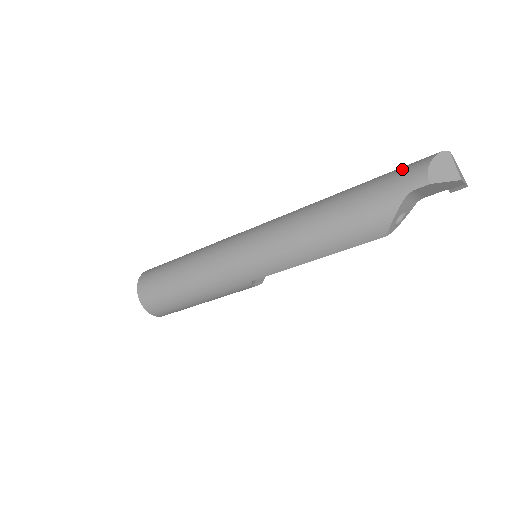
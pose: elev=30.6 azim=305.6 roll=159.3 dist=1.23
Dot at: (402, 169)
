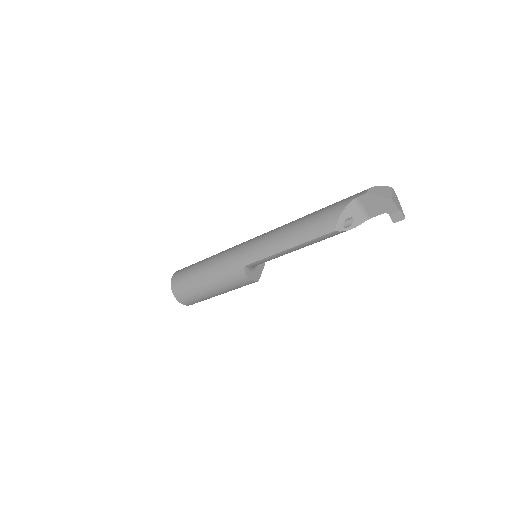
Dot at: occluded
